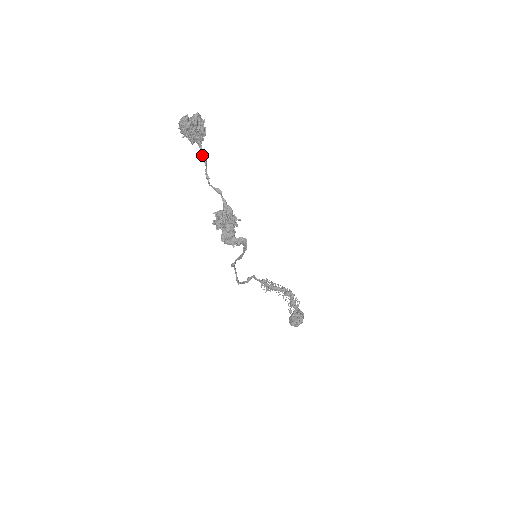
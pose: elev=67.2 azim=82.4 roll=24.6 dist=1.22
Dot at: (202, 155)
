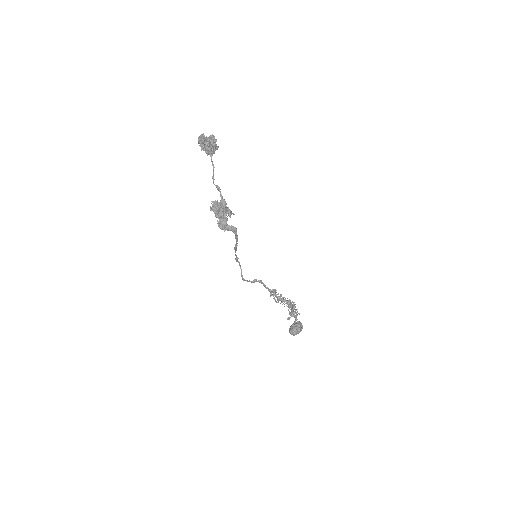
Dot at: (212, 163)
